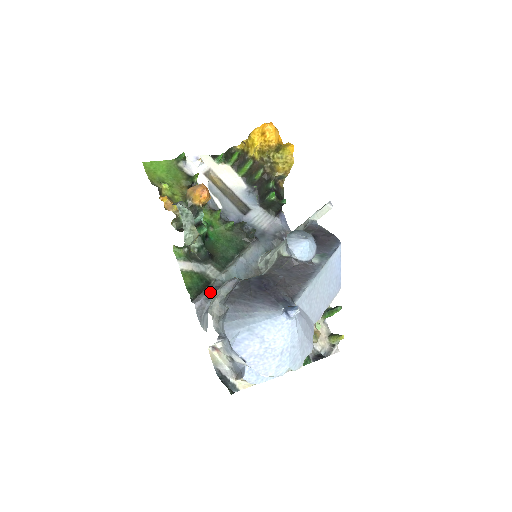
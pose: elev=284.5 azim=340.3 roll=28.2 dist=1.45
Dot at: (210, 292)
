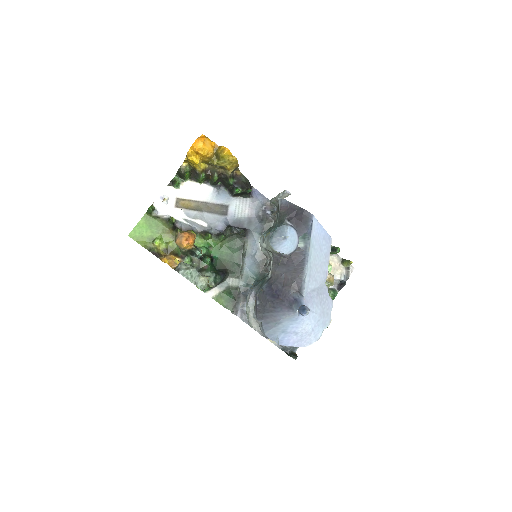
Dot at: (241, 300)
